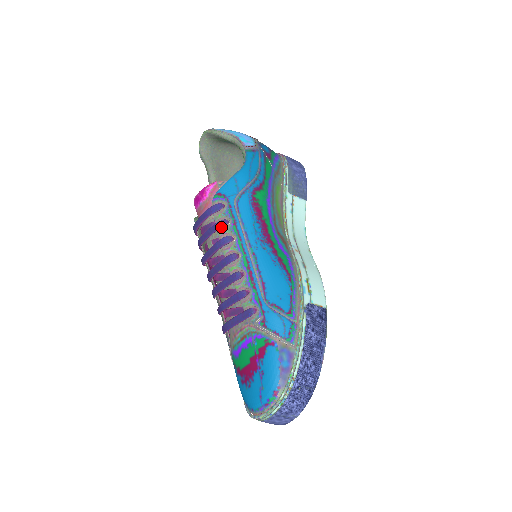
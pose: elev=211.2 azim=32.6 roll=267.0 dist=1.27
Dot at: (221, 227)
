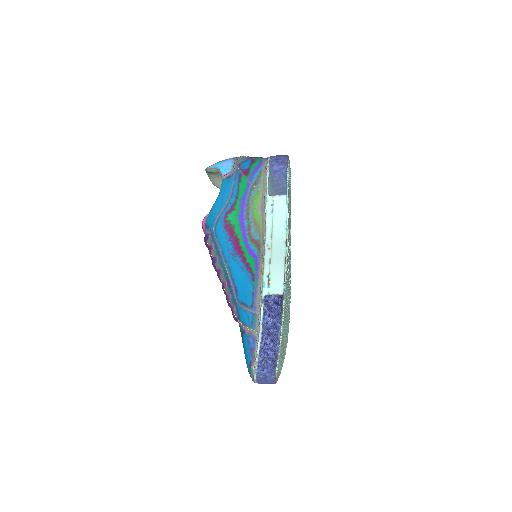
Dot at: (210, 251)
